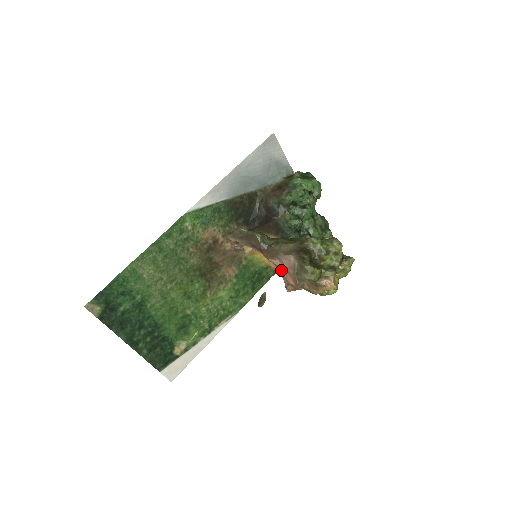
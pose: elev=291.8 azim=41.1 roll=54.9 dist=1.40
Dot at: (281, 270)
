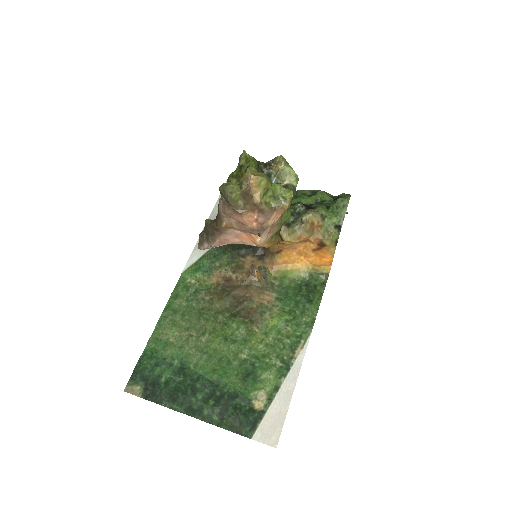
Dot at: (242, 227)
